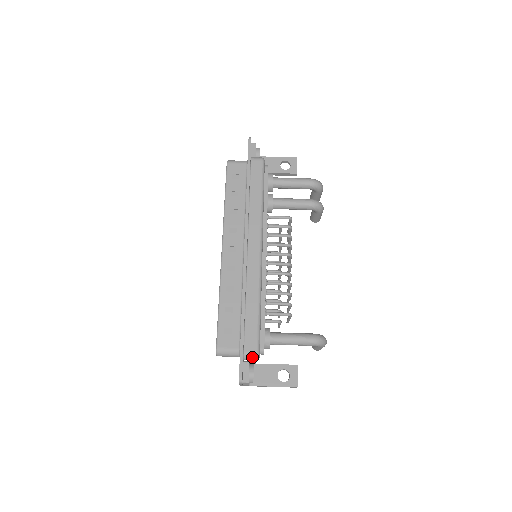
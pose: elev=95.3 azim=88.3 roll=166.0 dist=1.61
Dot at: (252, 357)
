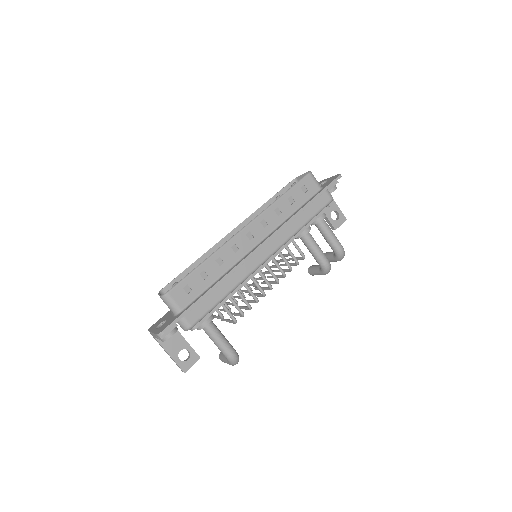
Dot at: (184, 325)
